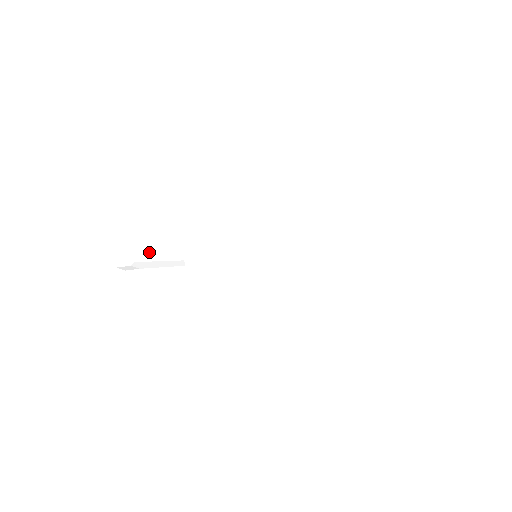
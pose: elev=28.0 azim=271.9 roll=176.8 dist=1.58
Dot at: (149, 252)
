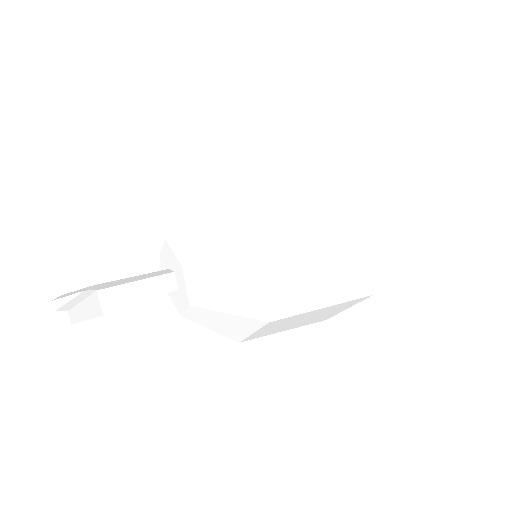
Dot at: (119, 294)
